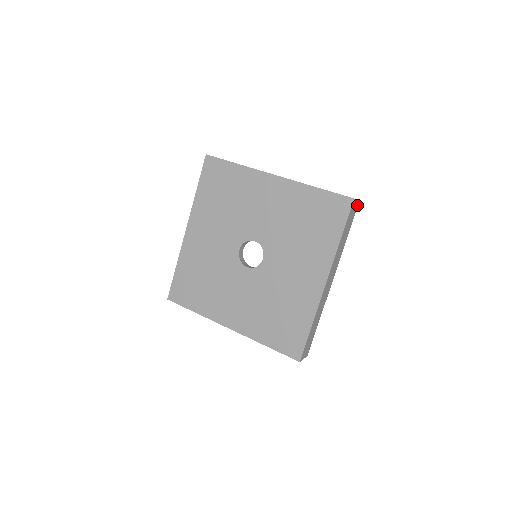
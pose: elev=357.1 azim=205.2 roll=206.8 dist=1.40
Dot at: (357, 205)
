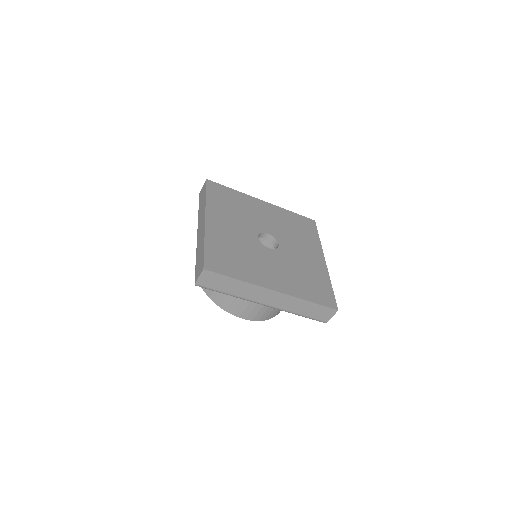
Dot at: occluded
